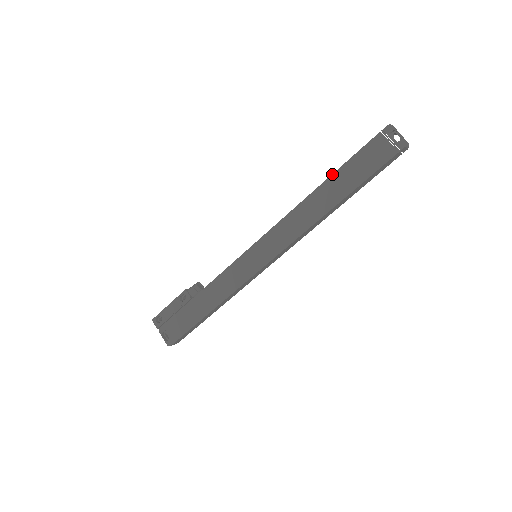
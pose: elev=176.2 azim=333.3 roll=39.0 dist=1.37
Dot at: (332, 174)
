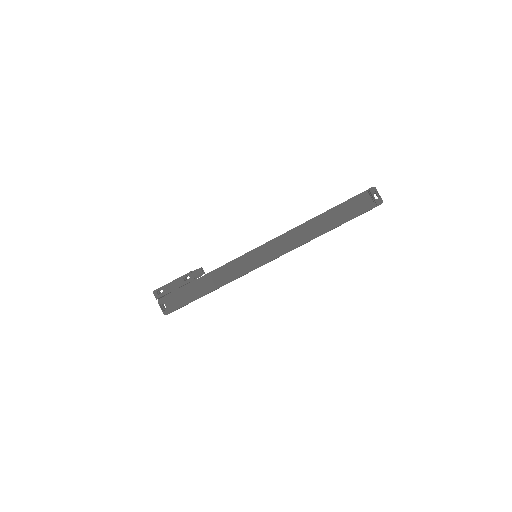
Dot at: (328, 210)
